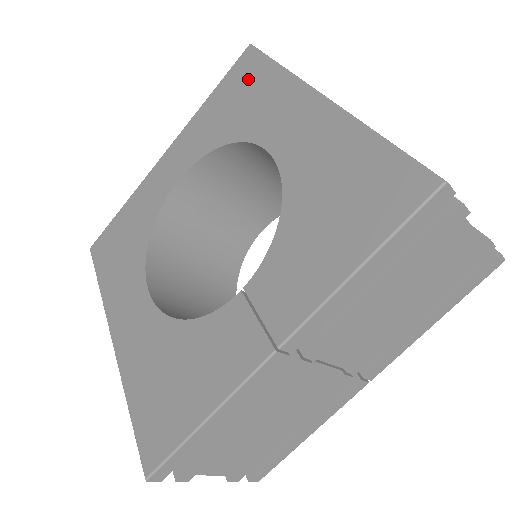
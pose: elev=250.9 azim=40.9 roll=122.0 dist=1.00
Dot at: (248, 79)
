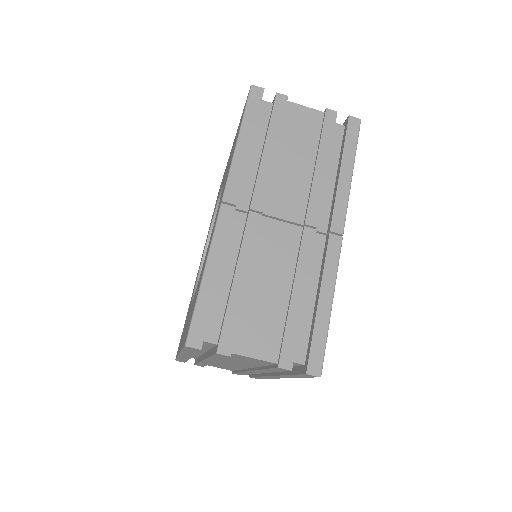
Dot at: occluded
